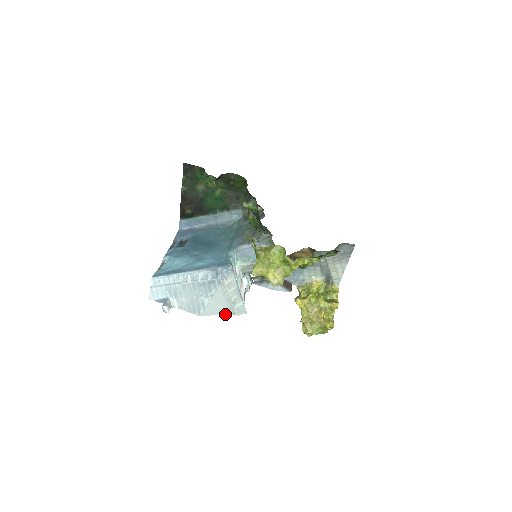
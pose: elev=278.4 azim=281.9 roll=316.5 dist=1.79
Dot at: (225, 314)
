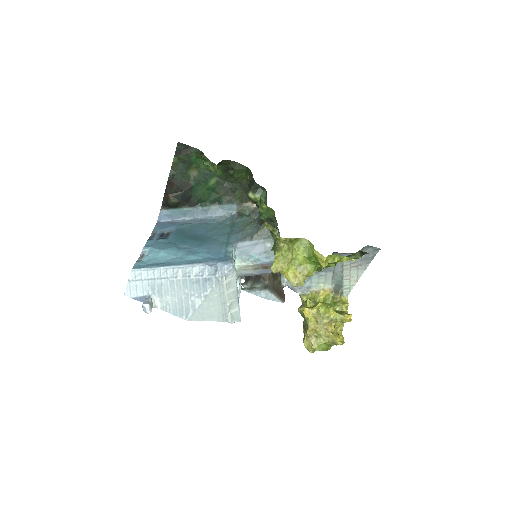
Dot at: (216, 320)
